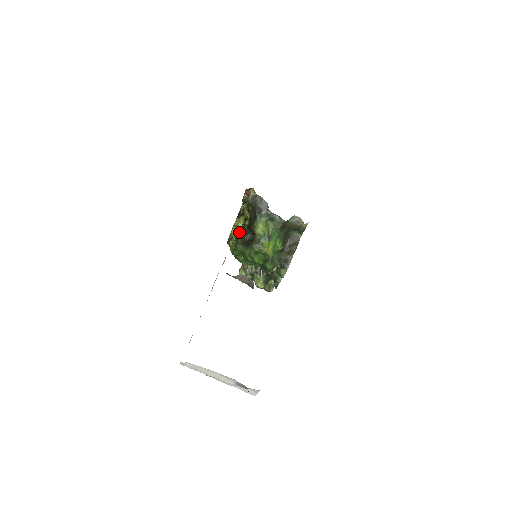
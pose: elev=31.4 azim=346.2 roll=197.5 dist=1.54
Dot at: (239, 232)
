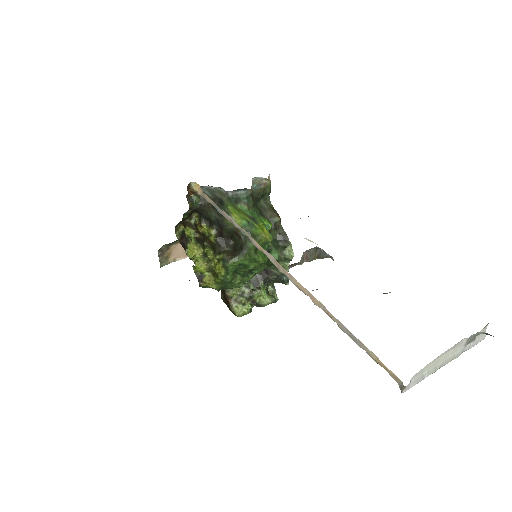
Dot at: (204, 260)
